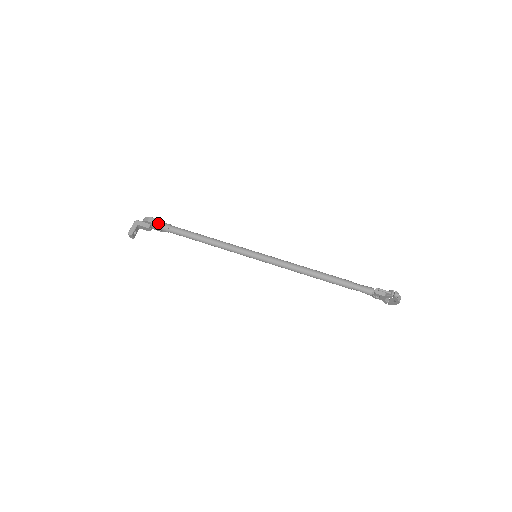
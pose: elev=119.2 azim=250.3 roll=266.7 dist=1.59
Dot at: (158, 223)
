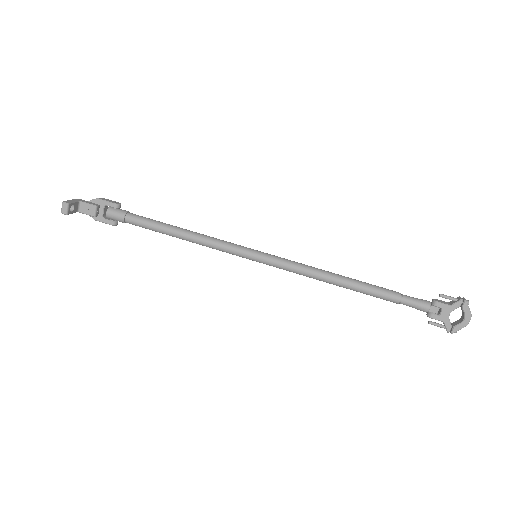
Dot at: (114, 202)
